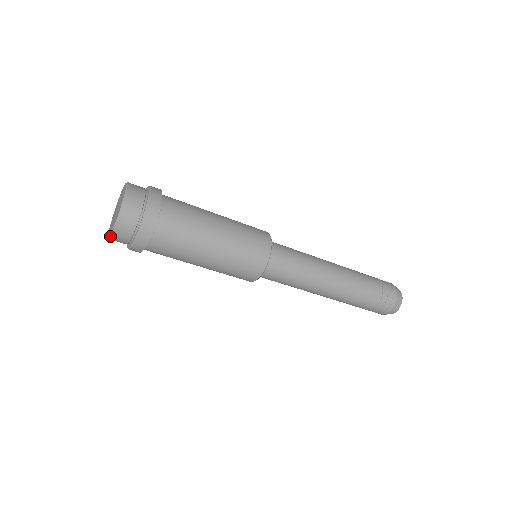
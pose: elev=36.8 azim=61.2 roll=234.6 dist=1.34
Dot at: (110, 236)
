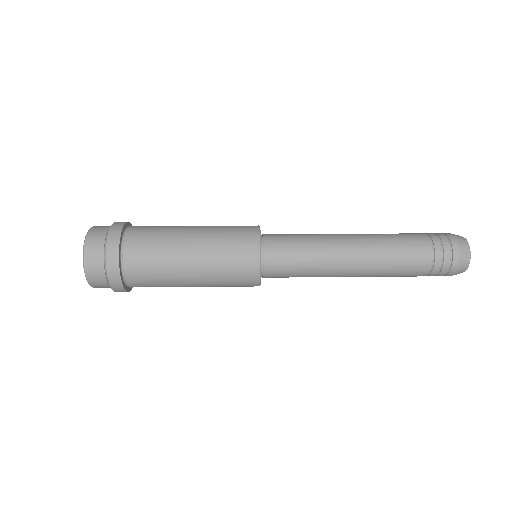
Dot at: occluded
